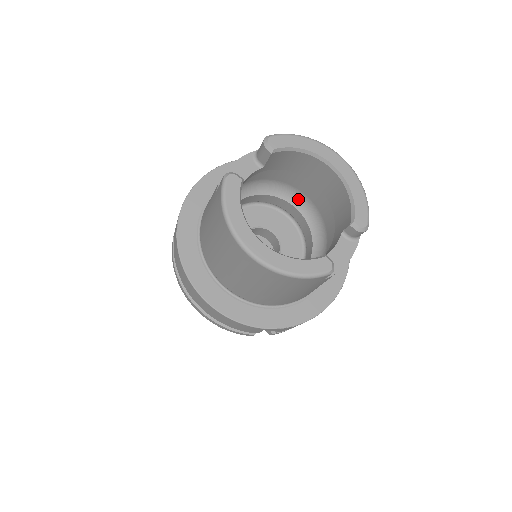
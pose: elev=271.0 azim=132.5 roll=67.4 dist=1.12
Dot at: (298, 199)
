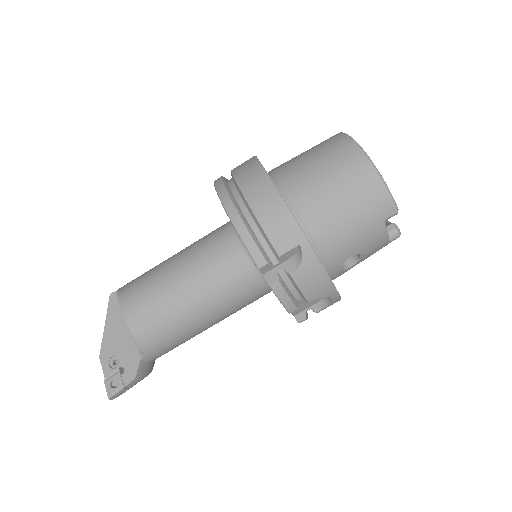
Dot at: occluded
